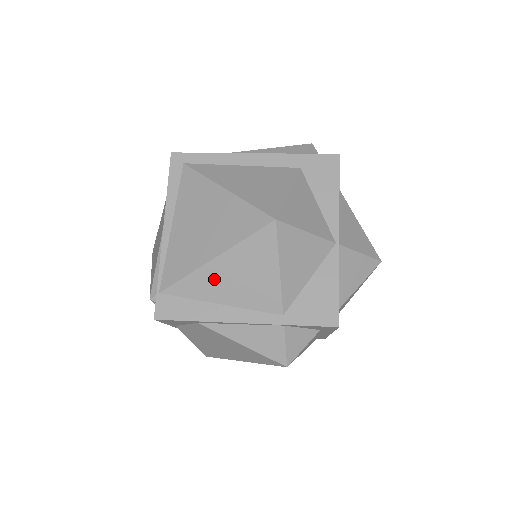
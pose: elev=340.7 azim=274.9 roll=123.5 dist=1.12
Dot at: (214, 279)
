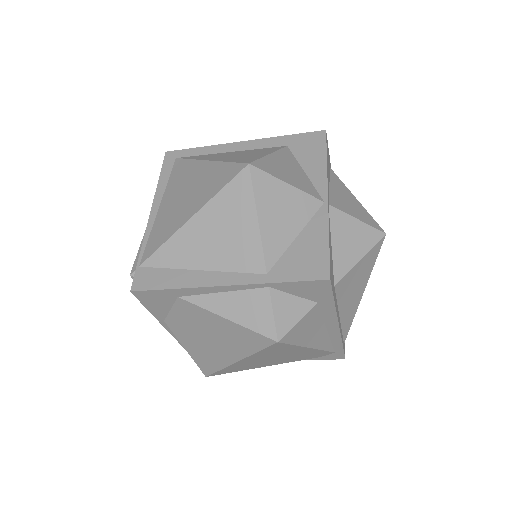
Dot at: (192, 241)
